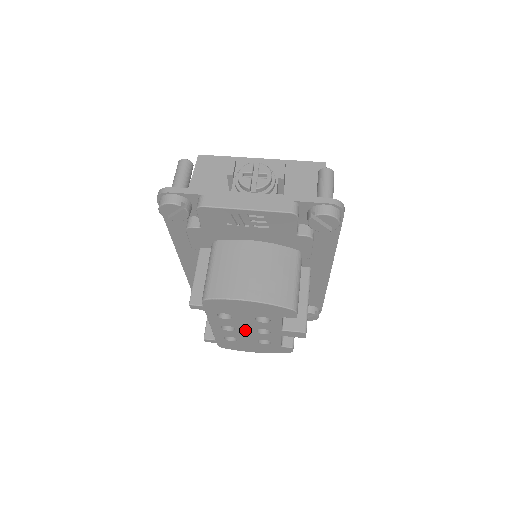
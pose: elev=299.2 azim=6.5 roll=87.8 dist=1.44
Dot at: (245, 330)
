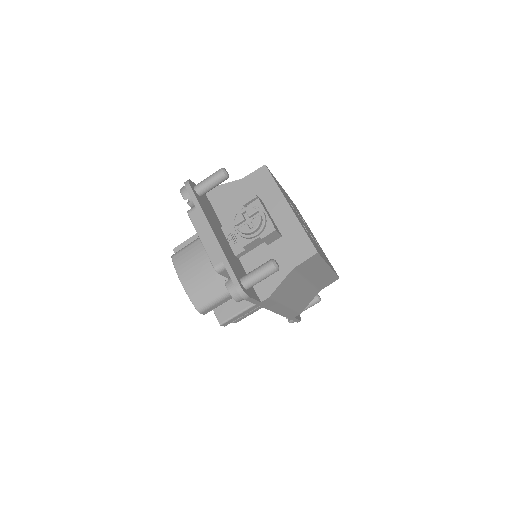
Dot at: occluded
